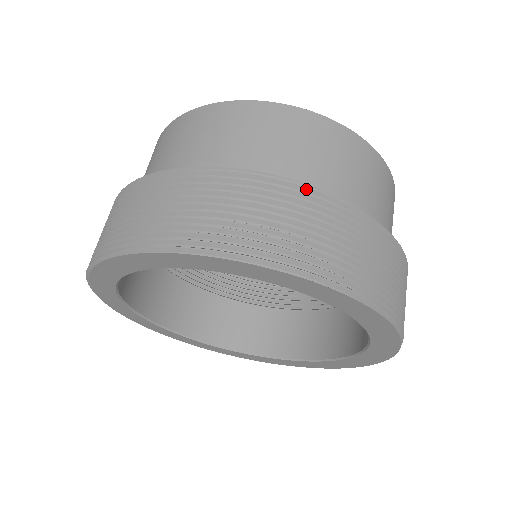
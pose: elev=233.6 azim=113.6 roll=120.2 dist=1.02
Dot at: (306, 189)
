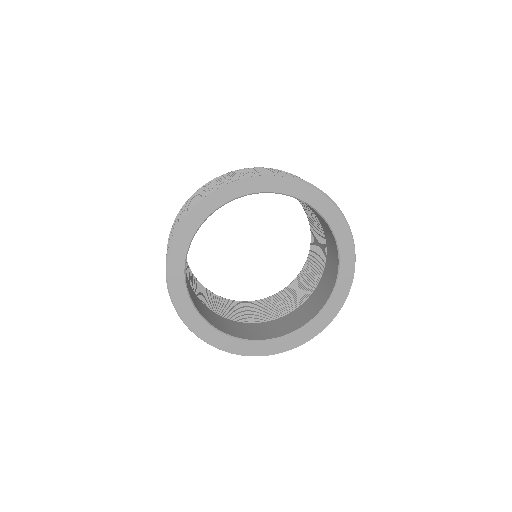
Dot at: occluded
